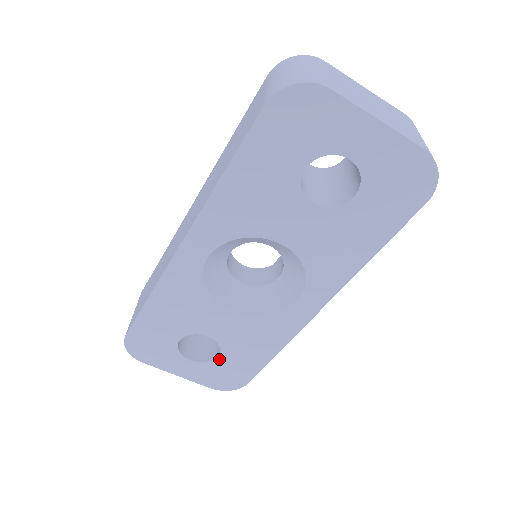
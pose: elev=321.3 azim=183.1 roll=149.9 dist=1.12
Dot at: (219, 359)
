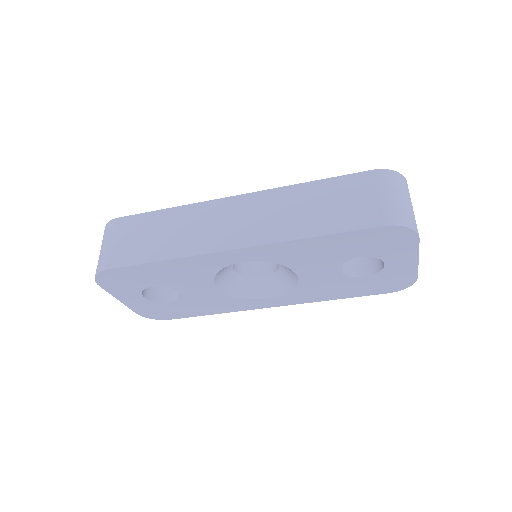
Dot at: (168, 304)
